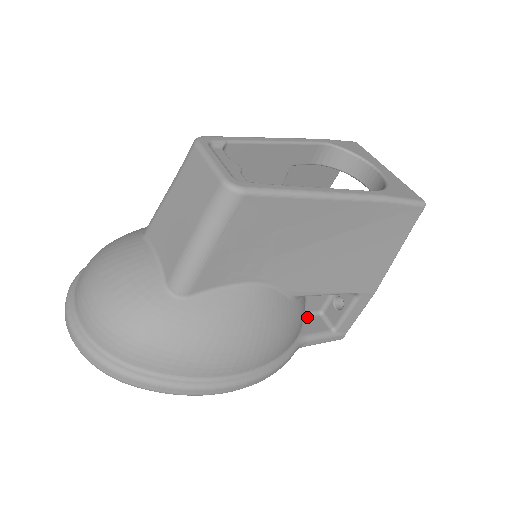
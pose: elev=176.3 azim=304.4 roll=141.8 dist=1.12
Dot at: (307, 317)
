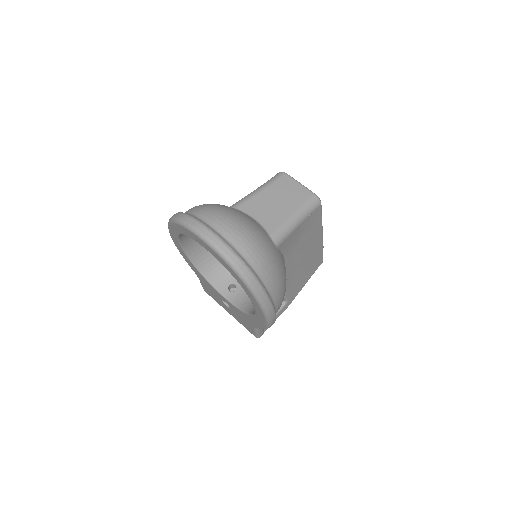
Dot at: occluded
